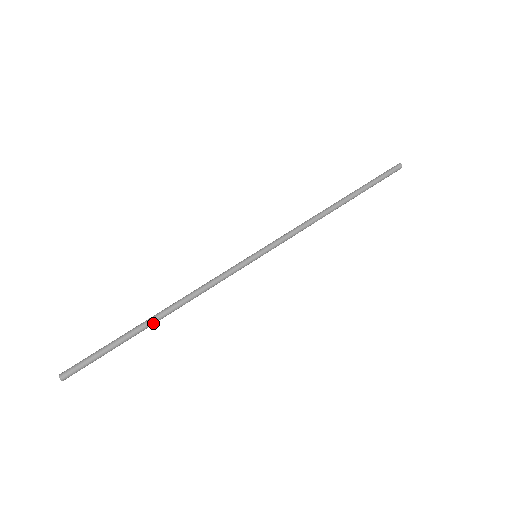
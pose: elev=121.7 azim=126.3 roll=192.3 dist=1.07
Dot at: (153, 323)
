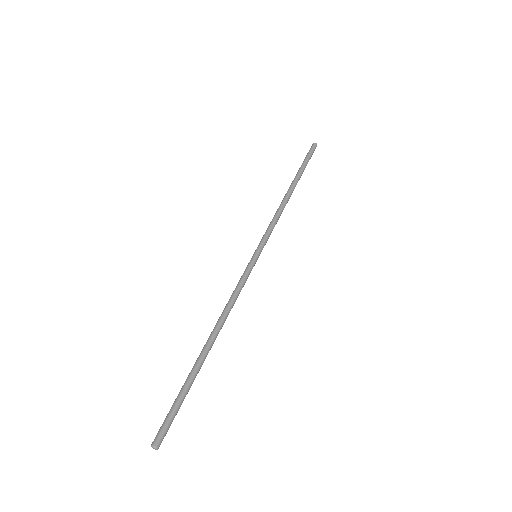
Dot at: (208, 352)
